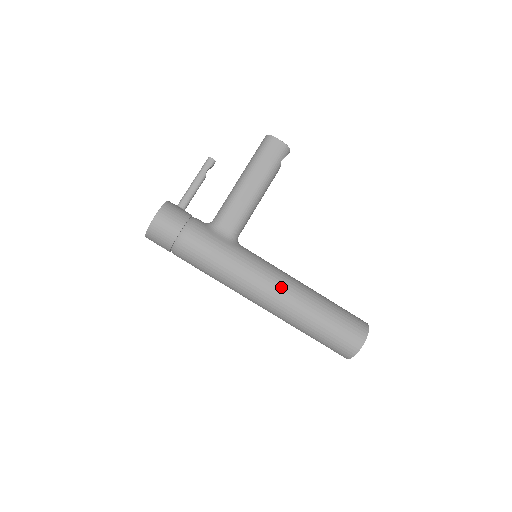
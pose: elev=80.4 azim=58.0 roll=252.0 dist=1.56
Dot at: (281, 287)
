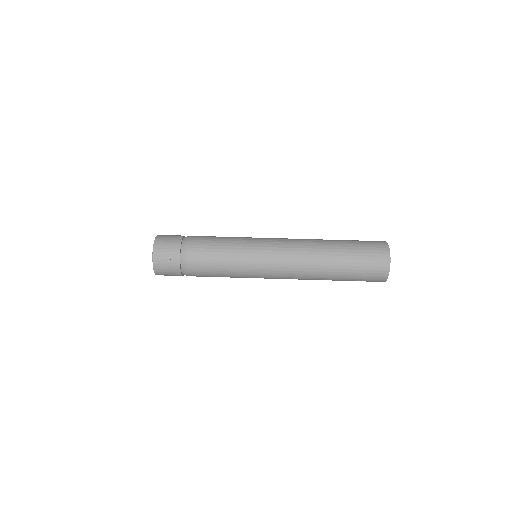
Dot at: occluded
